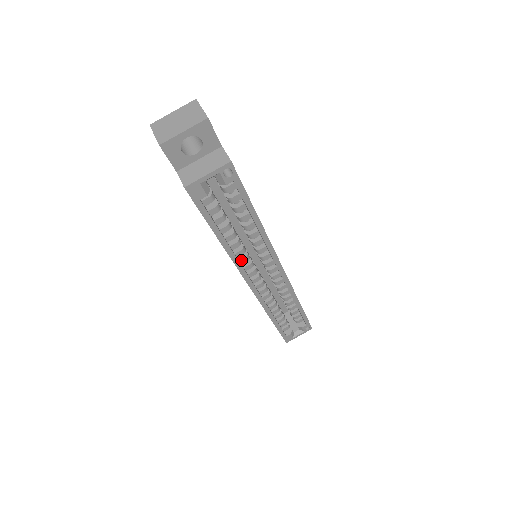
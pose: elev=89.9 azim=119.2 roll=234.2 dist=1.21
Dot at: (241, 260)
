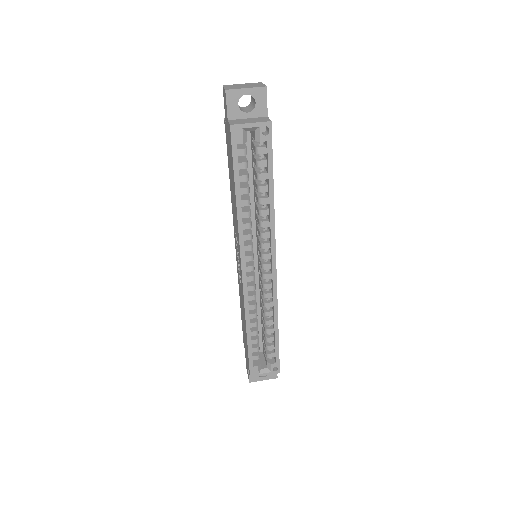
Dot at: (245, 235)
